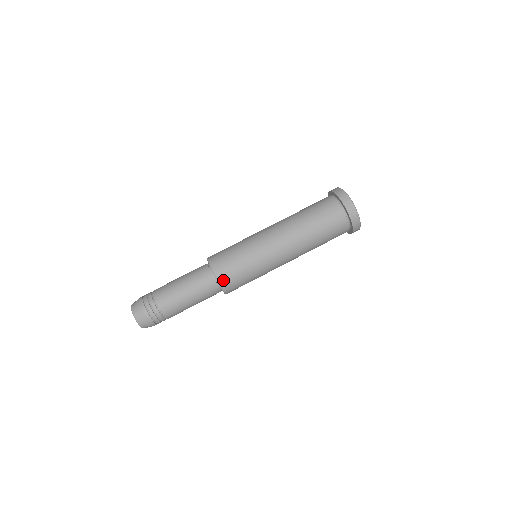
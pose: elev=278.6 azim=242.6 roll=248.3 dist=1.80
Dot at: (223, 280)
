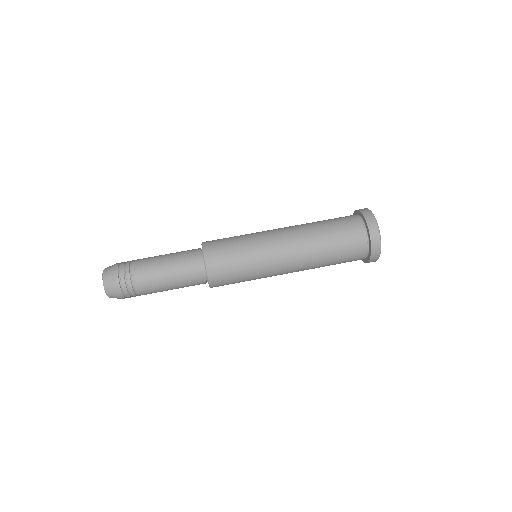
Dot at: (212, 272)
